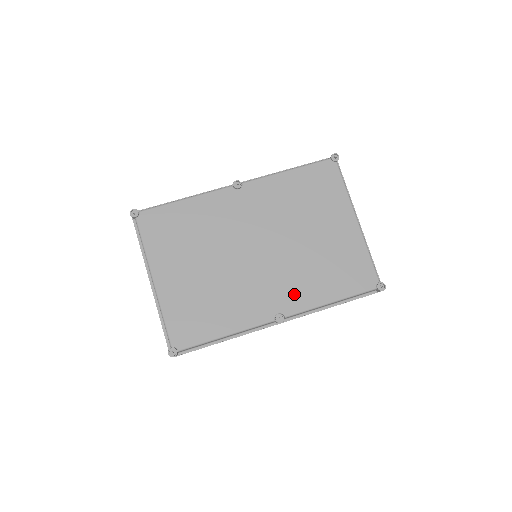
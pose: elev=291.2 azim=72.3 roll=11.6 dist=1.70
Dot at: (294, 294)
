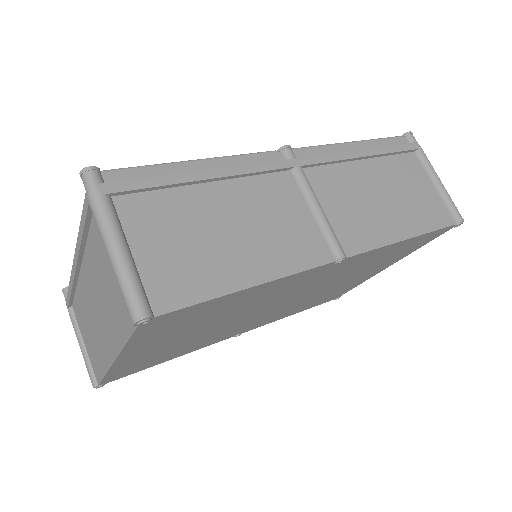
Dot at: occluded
